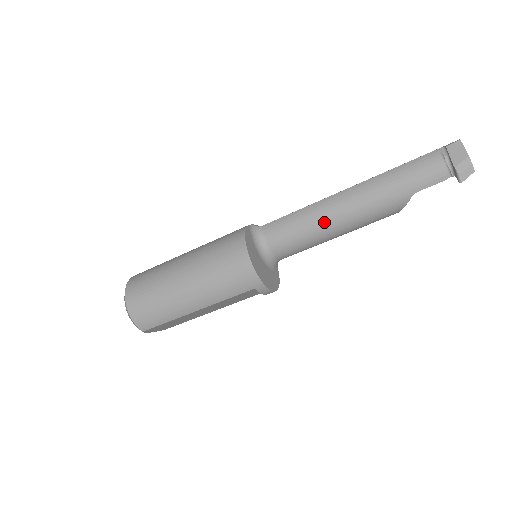
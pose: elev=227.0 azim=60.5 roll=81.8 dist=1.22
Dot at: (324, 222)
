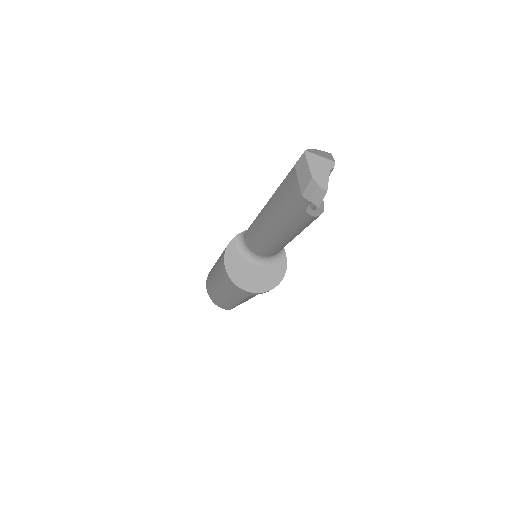
Dot at: (267, 236)
